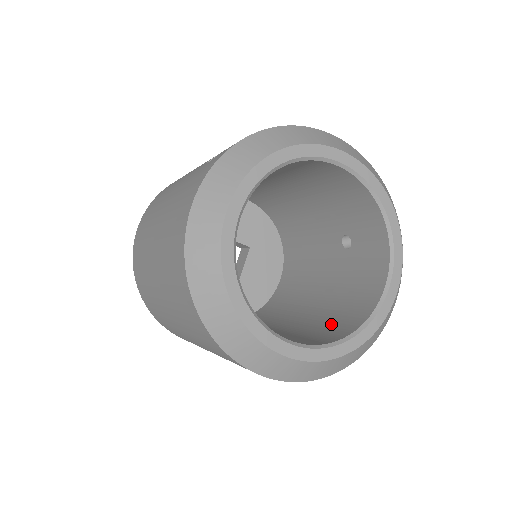
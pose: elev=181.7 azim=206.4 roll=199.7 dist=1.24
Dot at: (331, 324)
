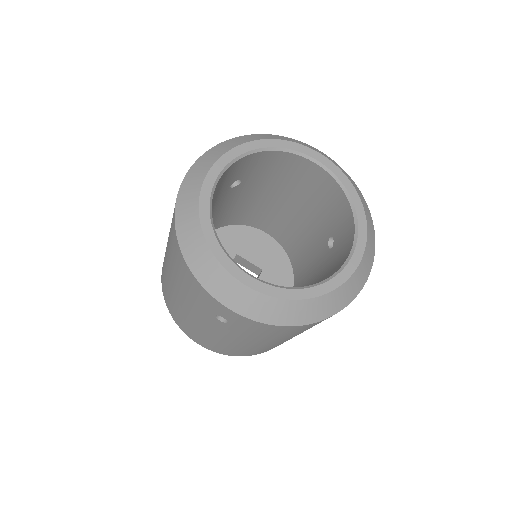
Dot at: occluded
